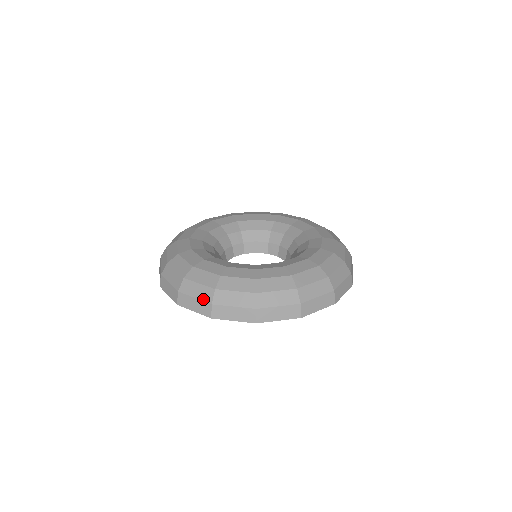
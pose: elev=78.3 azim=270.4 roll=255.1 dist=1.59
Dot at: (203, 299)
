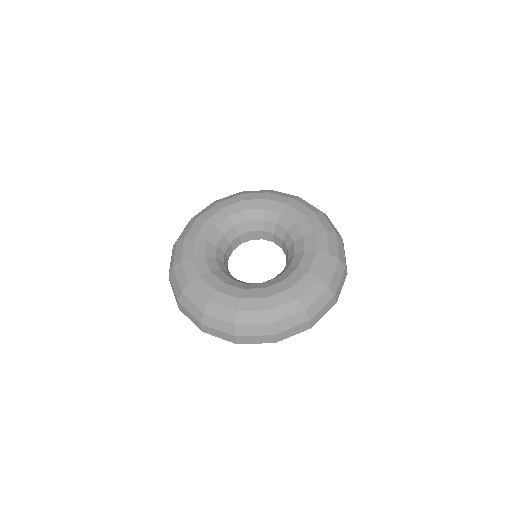
Dot at: (226, 332)
